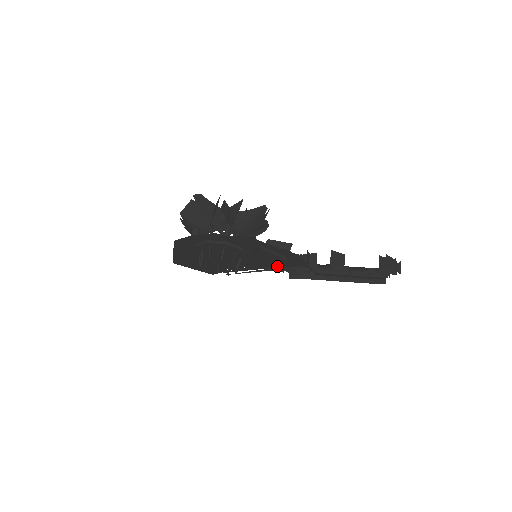
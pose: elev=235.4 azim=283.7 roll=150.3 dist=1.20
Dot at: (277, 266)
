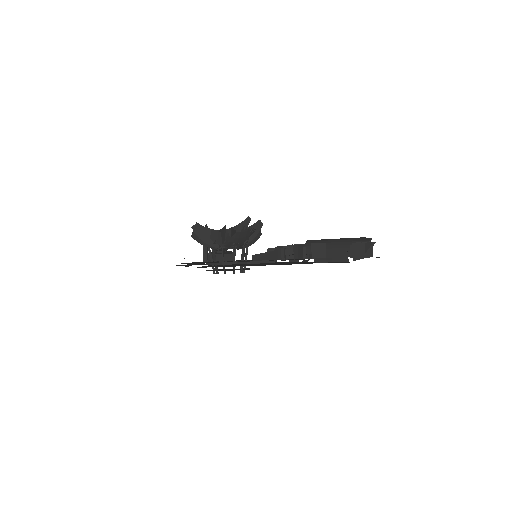
Dot at: (275, 260)
